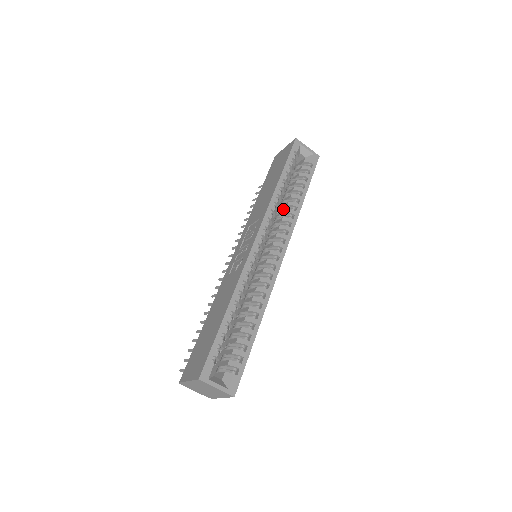
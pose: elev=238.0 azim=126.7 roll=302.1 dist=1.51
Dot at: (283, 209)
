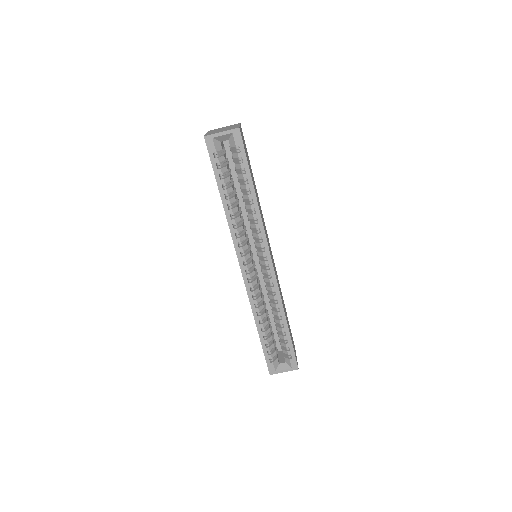
Dot at: (247, 209)
